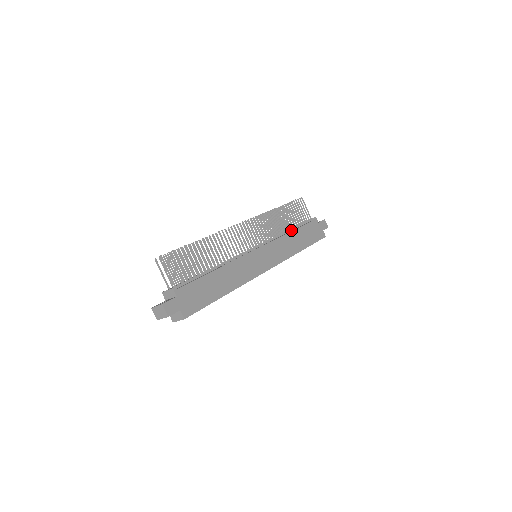
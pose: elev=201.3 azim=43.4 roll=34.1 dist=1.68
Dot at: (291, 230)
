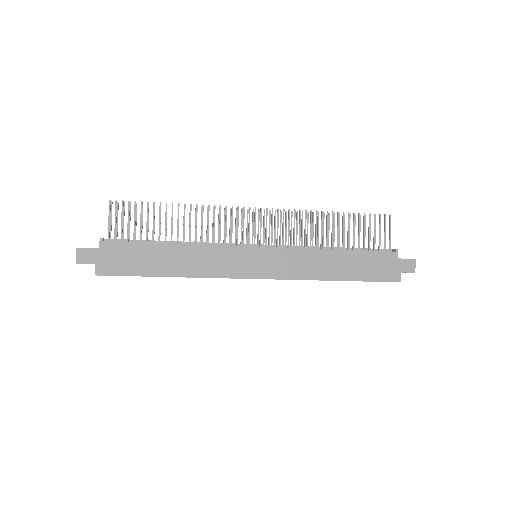
Dot at: (337, 248)
